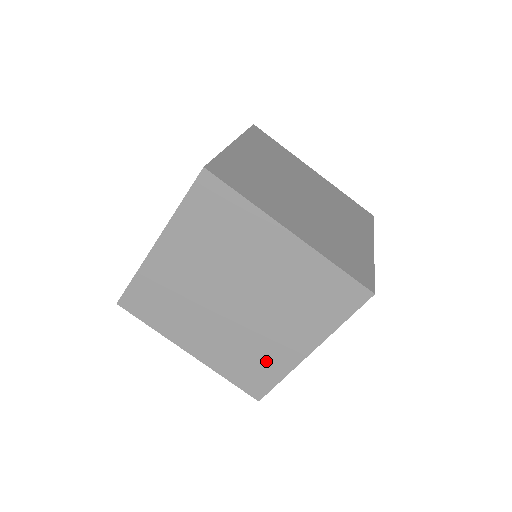
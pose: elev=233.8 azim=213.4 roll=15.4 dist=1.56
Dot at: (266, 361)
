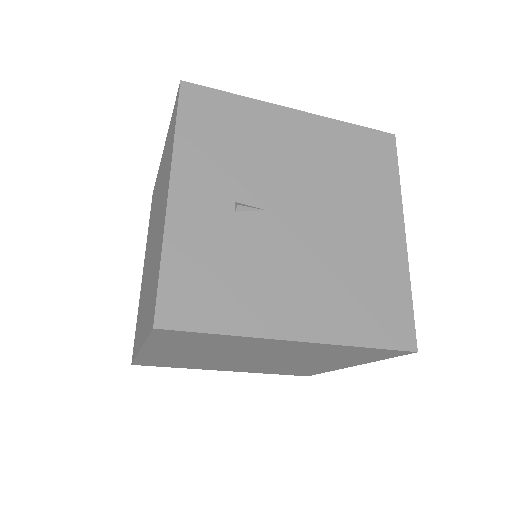
Dot at: (157, 260)
